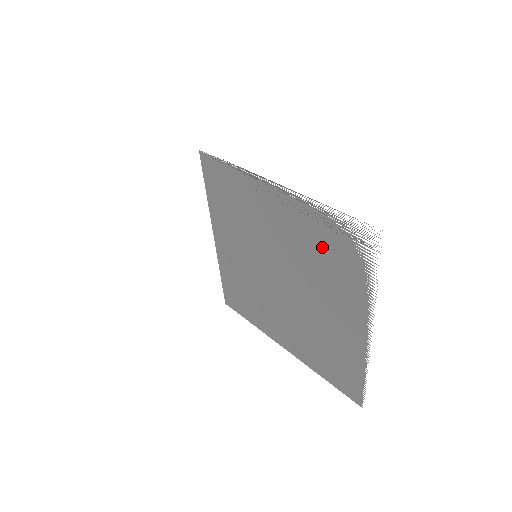
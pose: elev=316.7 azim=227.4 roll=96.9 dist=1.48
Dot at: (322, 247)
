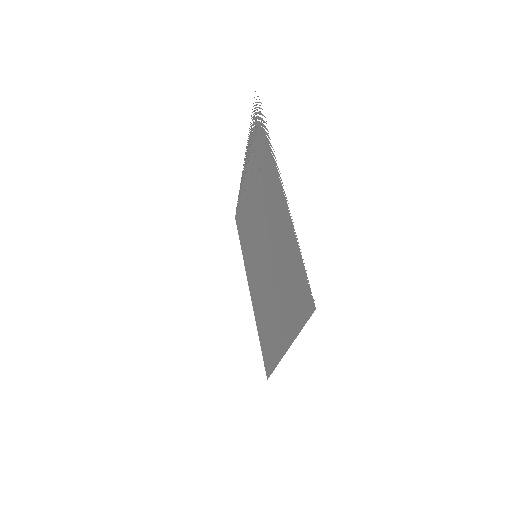
Dot at: (257, 161)
